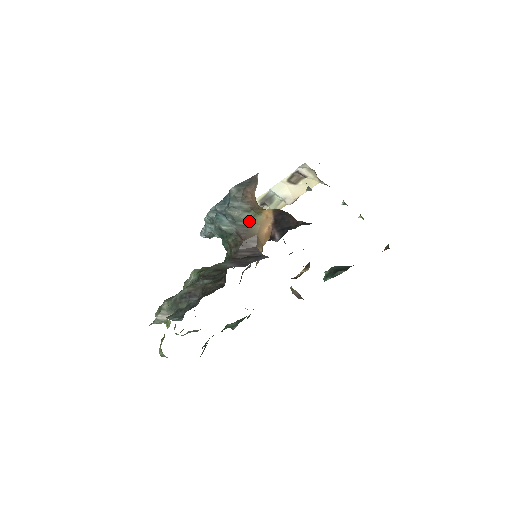
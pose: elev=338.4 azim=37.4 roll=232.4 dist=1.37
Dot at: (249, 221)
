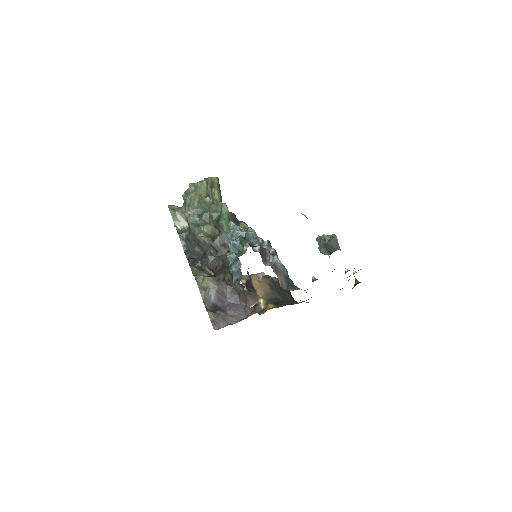
Dot at: occluded
